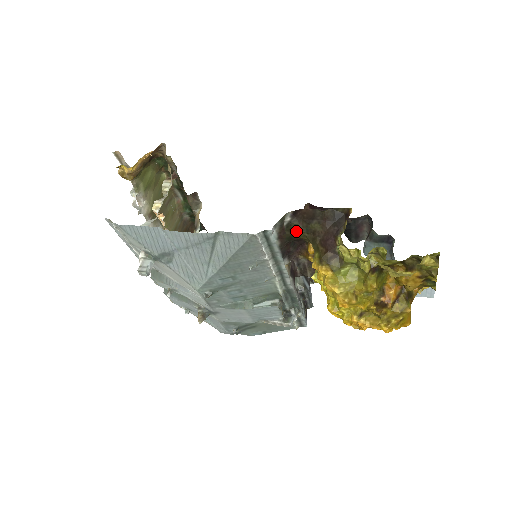
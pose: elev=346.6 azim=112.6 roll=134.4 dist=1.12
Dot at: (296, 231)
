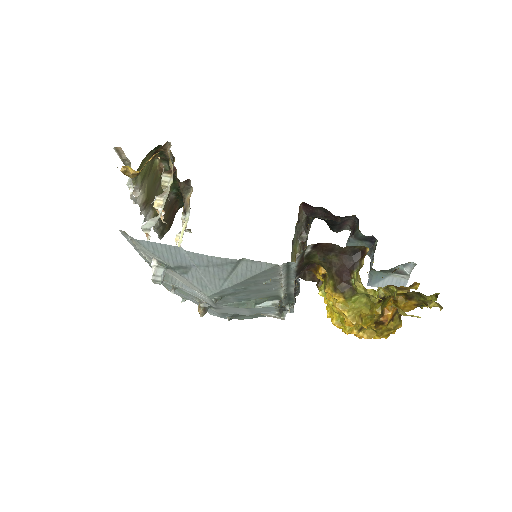
Dot at: (313, 259)
